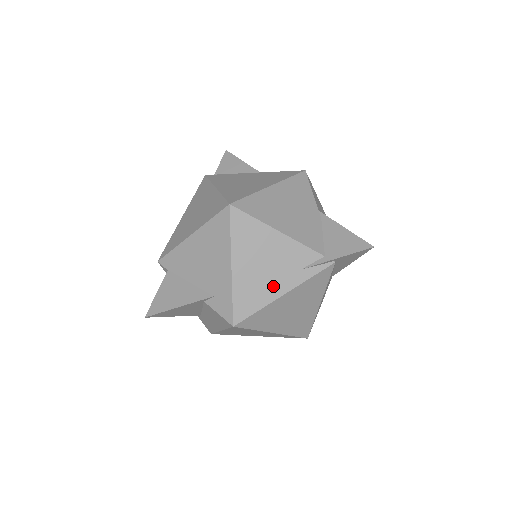
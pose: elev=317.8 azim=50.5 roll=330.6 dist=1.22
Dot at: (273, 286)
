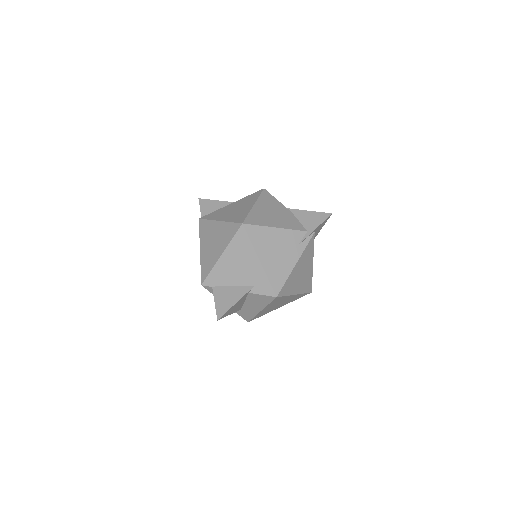
Dot at: (288, 262)
